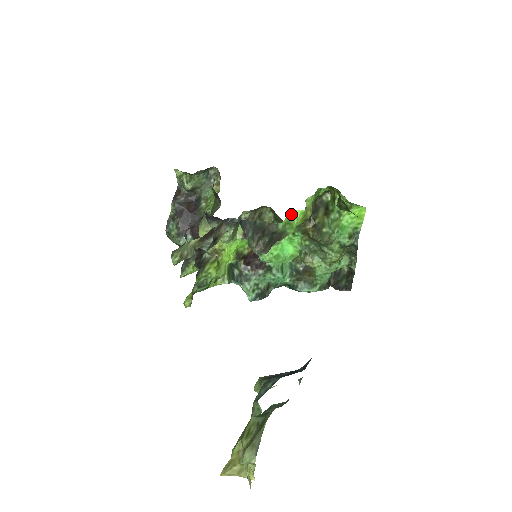
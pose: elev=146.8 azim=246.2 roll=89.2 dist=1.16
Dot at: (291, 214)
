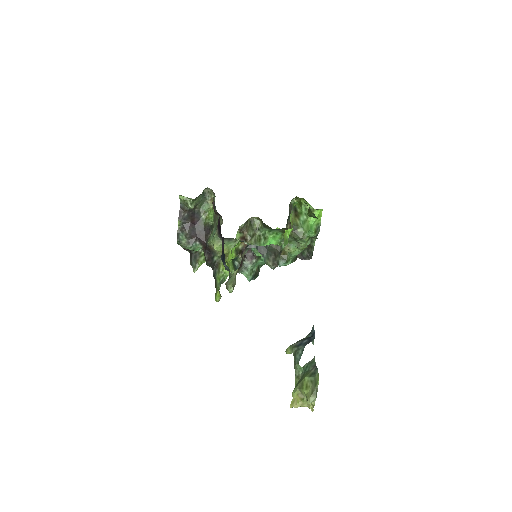
Dot at: (285, 233)
